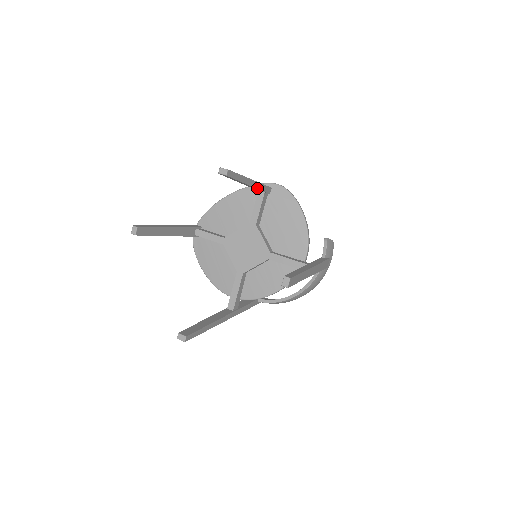
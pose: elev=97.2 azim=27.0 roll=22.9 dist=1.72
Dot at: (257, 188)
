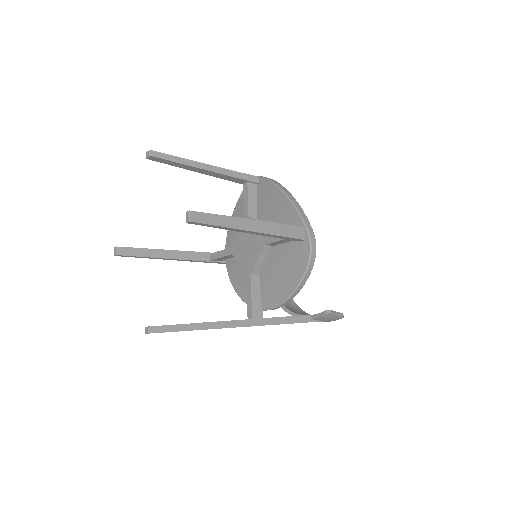
Dot at: (266, 235)
